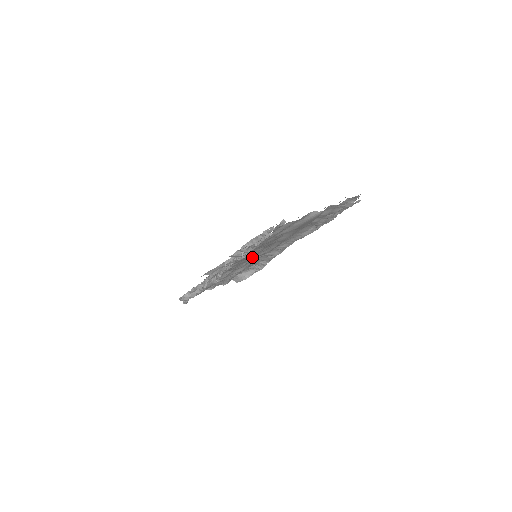
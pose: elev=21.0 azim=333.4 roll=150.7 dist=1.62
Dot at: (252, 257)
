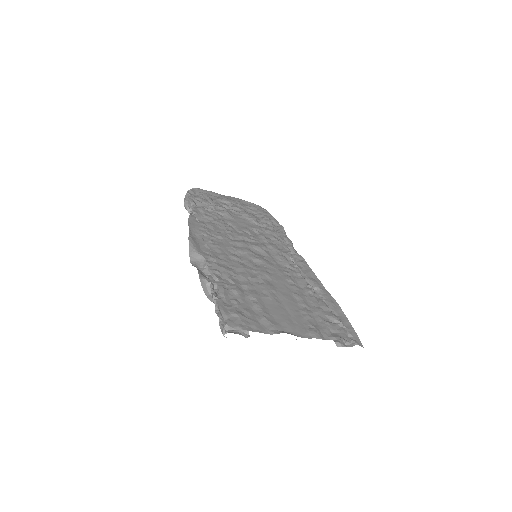
Dot at: (252, 254)
